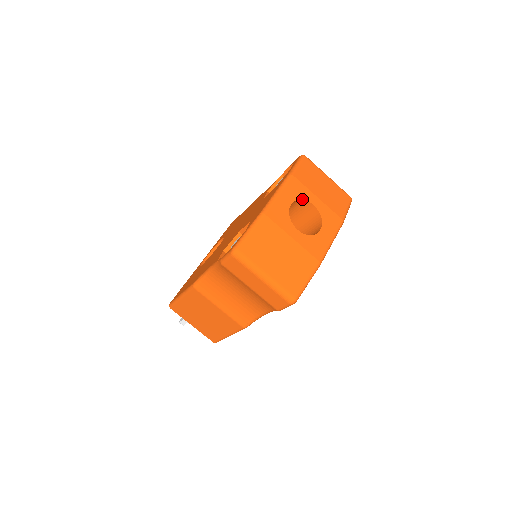
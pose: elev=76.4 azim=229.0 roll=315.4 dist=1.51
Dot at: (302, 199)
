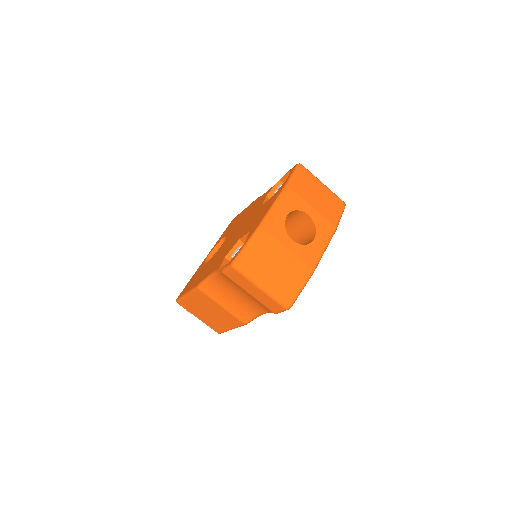
Dot at: (297, 210)
